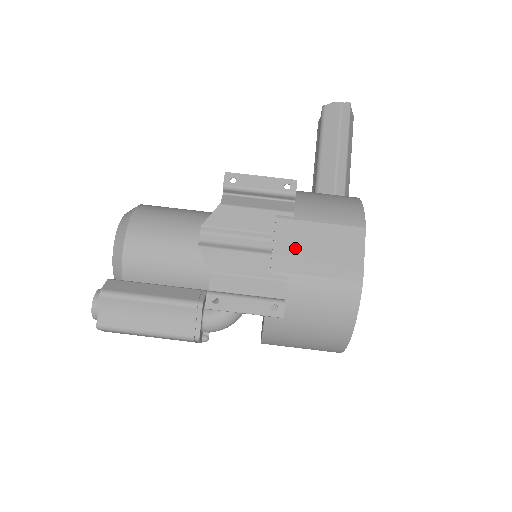
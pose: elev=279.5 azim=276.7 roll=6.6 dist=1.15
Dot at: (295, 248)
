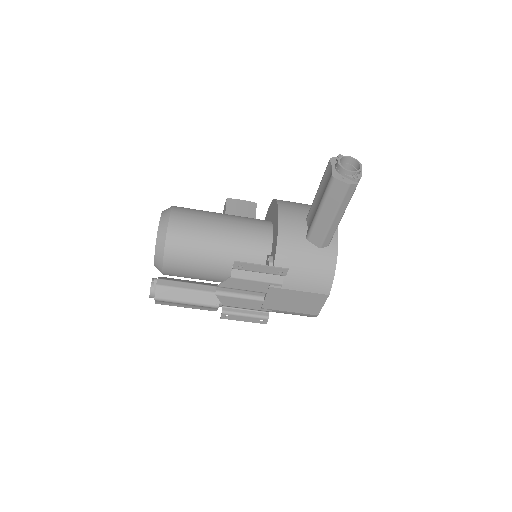
Dot at: (279, 301)
